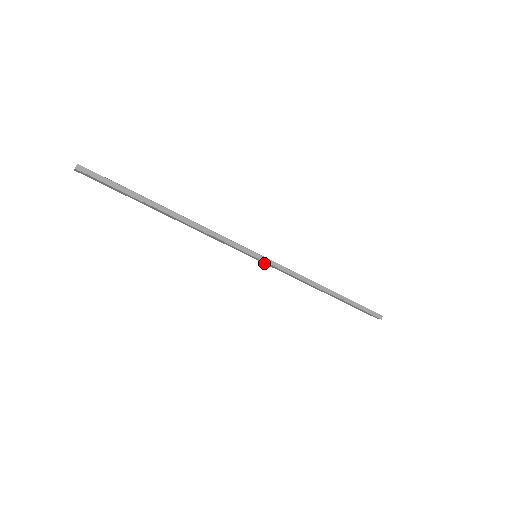
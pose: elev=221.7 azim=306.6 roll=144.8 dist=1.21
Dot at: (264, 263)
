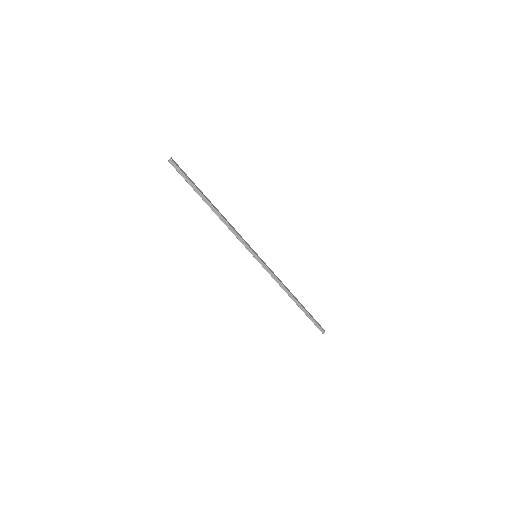
Dot at: (260, 262)
